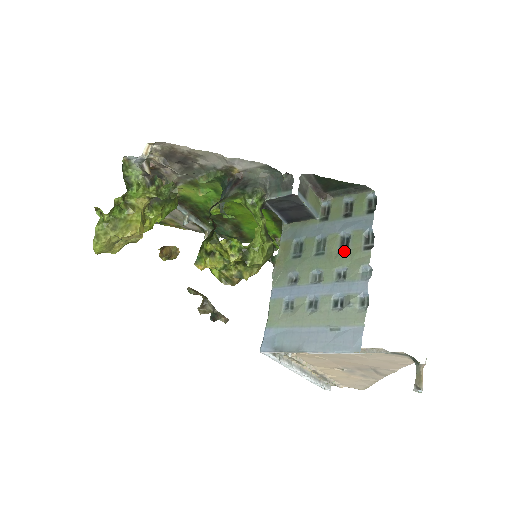
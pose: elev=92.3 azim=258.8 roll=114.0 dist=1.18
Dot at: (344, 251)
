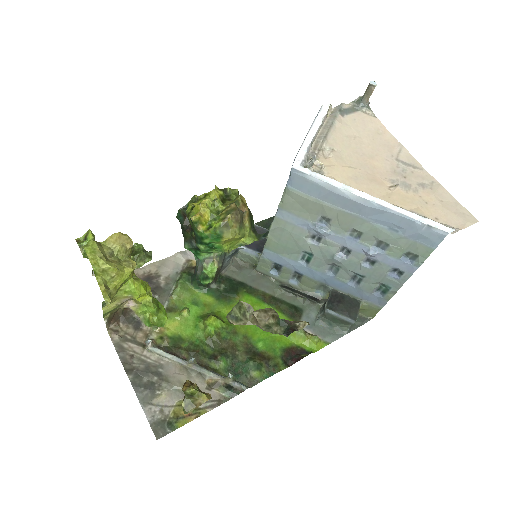
Dot at: occluded
